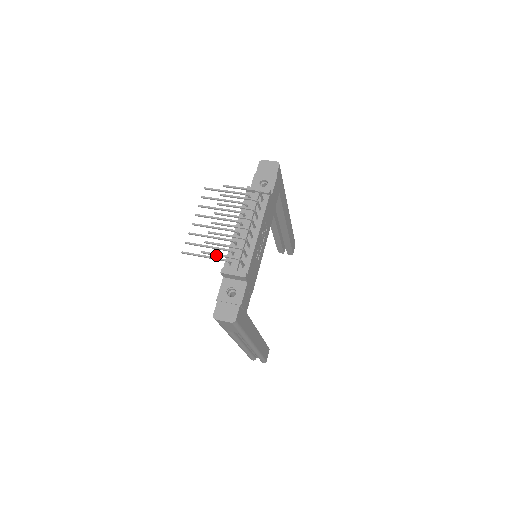
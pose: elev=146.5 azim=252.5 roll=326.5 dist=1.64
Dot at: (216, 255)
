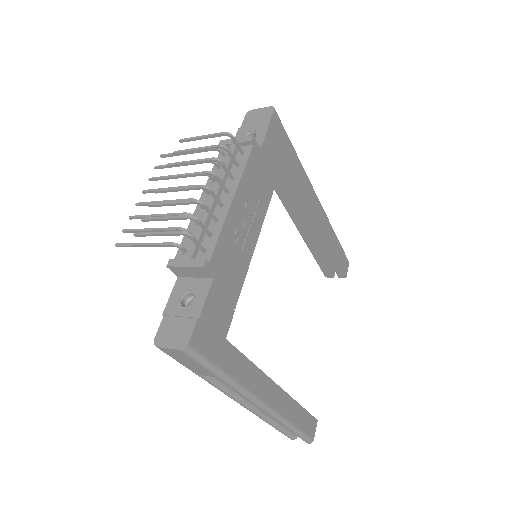
Dot at: (153, 234)
